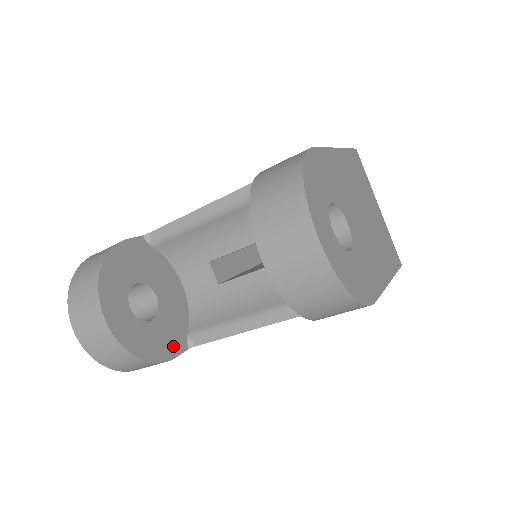
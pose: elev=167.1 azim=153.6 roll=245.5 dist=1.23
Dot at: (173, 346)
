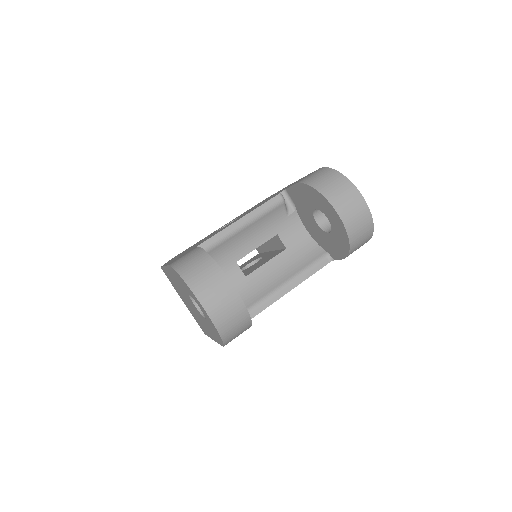
Dot at: occluded
